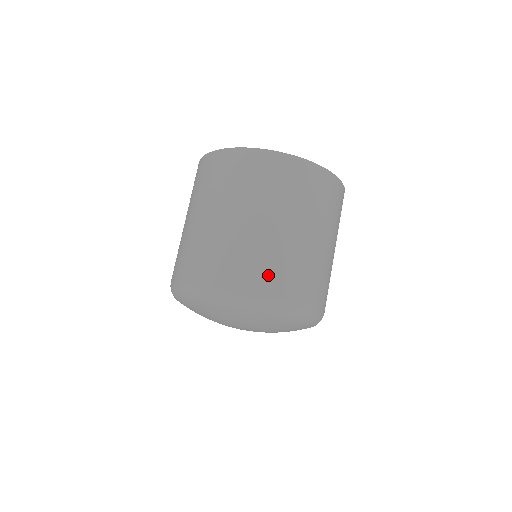
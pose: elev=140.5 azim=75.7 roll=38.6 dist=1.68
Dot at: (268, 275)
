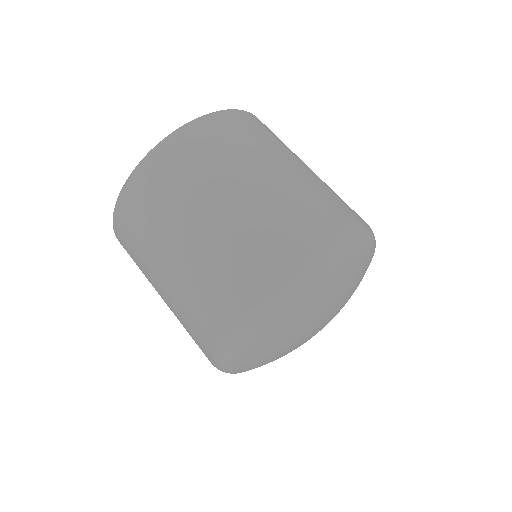
Dot at: (337, 208)
